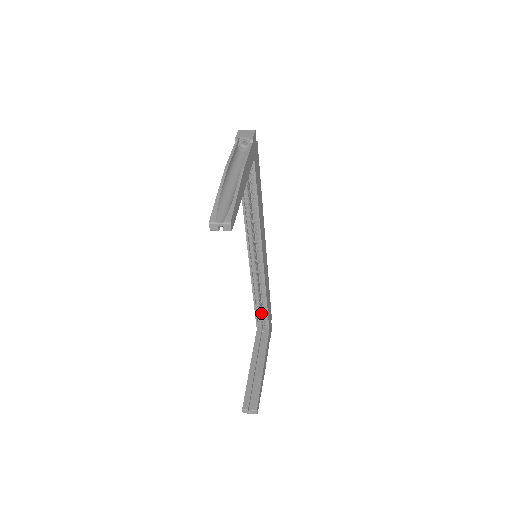
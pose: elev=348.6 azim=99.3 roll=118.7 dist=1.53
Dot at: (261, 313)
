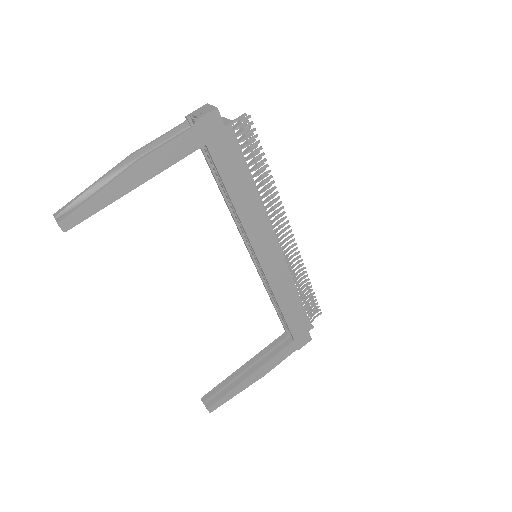
Dot at: occluded
